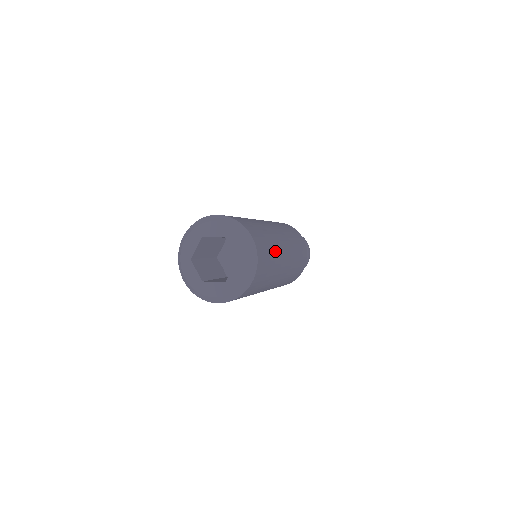
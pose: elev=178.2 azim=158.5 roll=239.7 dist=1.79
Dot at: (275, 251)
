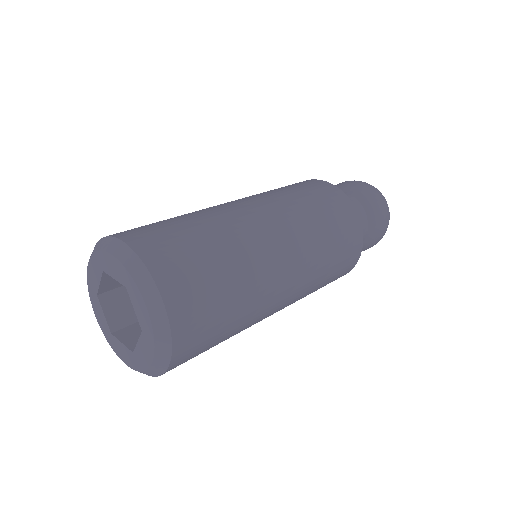
Dot at: (214, 229)
